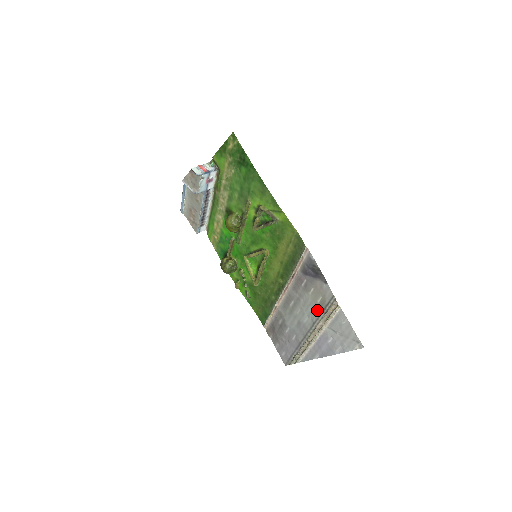
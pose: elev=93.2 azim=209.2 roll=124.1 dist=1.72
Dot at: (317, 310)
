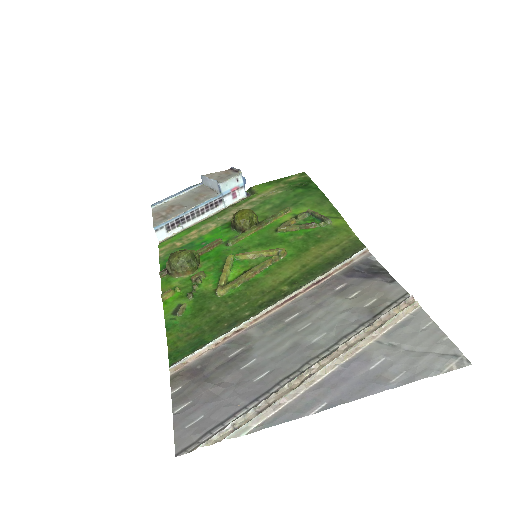
Dot at: (358, 317)
